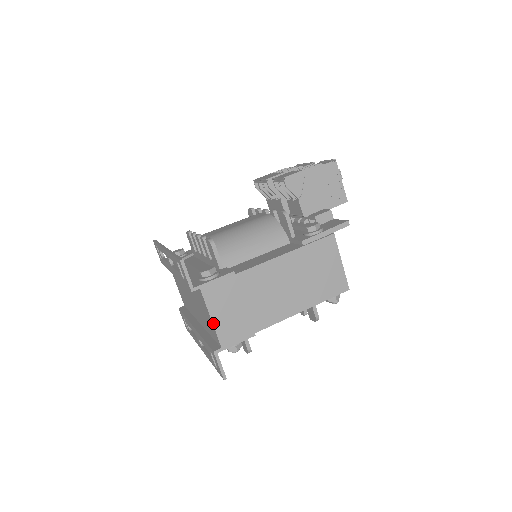
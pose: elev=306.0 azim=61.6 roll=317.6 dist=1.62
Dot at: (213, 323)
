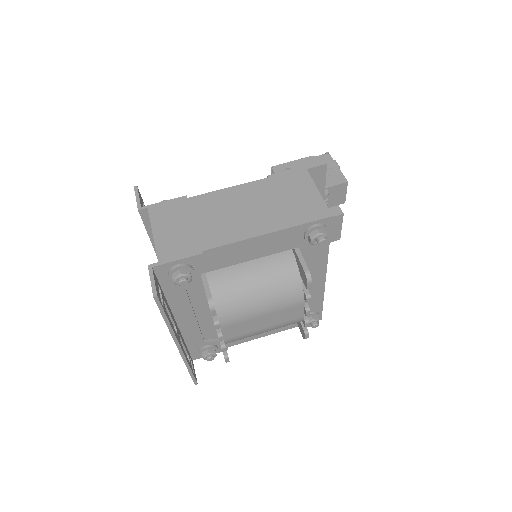
Dot at: (154, 238)
